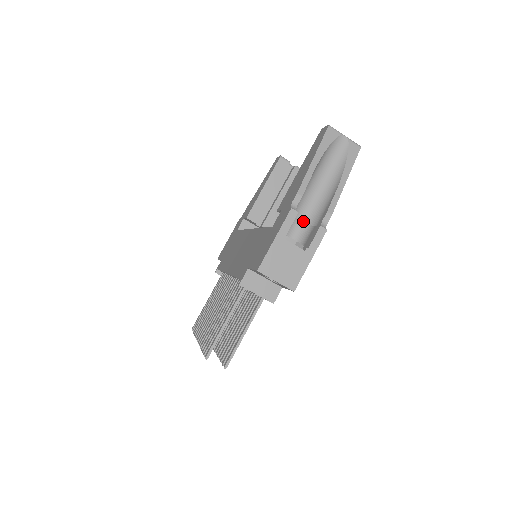
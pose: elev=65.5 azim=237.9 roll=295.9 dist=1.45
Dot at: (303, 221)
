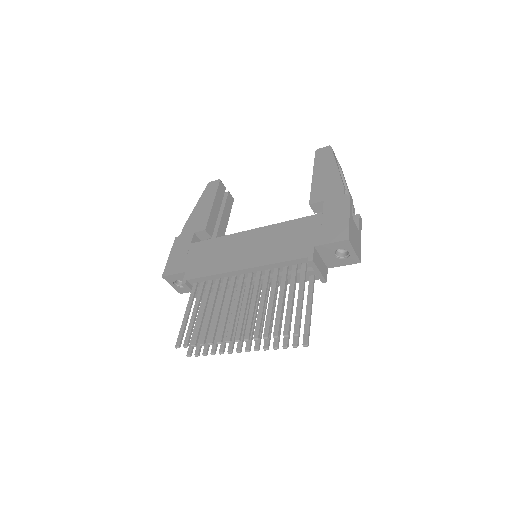
Dot at: occluded
